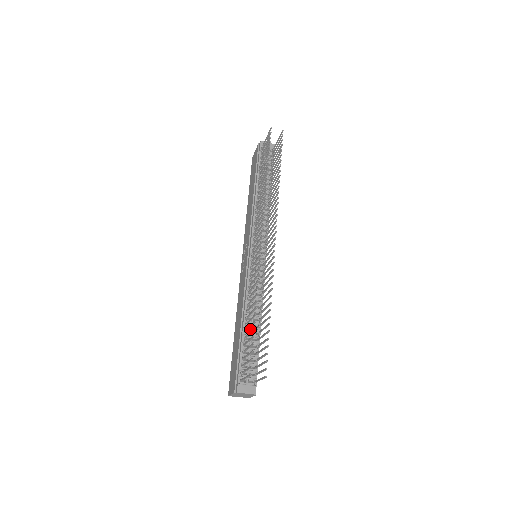
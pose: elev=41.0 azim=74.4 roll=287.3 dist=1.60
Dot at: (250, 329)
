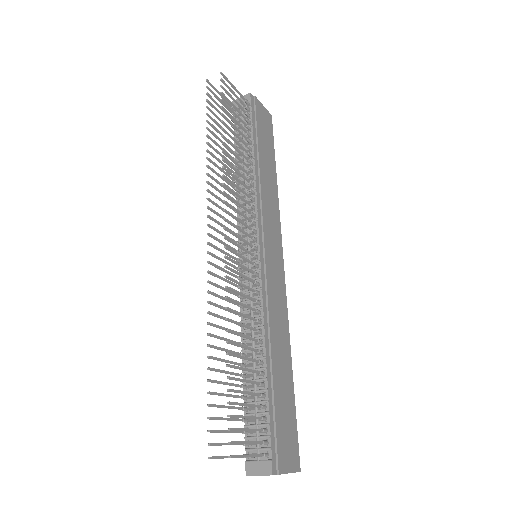
Dot at: occluded
